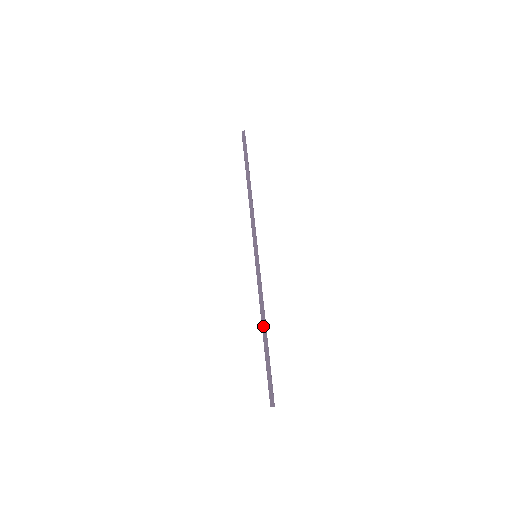
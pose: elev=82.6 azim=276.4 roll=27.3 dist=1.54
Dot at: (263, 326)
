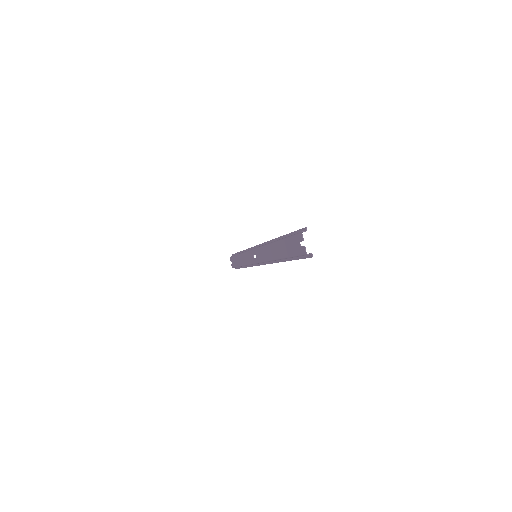
Dot at: occluded
